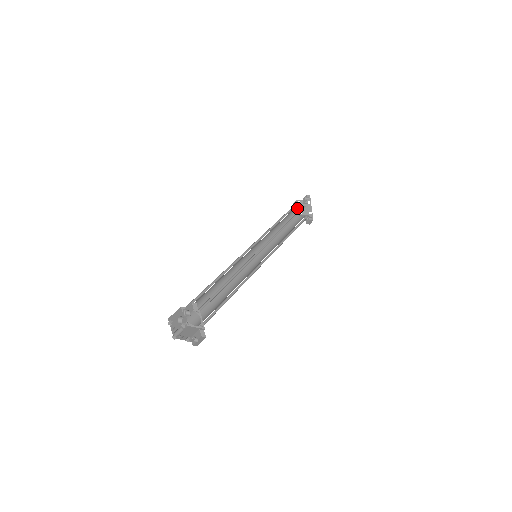
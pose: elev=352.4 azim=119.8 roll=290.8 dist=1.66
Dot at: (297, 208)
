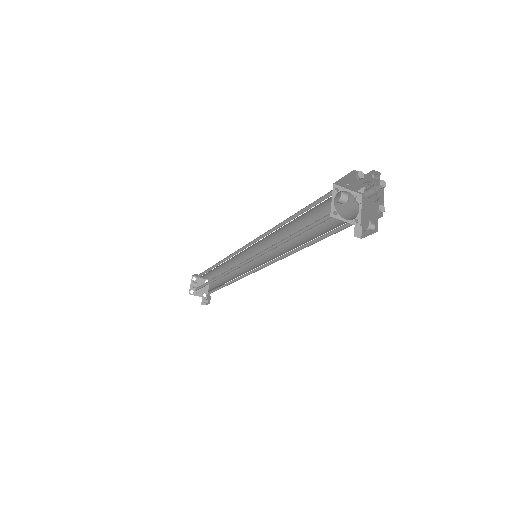
Dot at: (195, 282)
